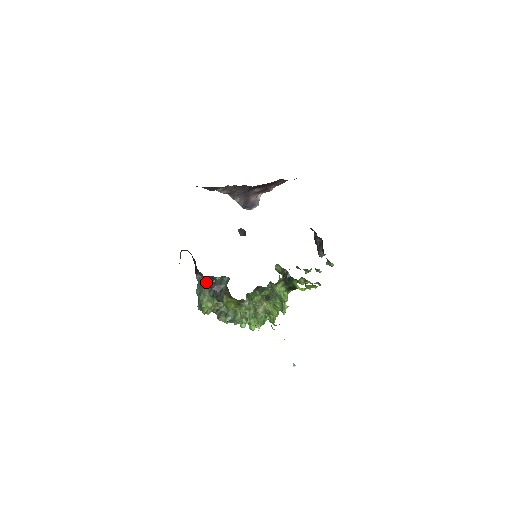
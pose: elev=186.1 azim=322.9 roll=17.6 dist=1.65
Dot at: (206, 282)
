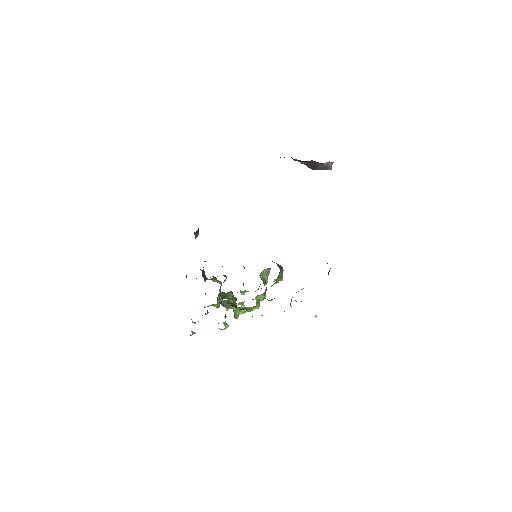
Dot at: occluded
